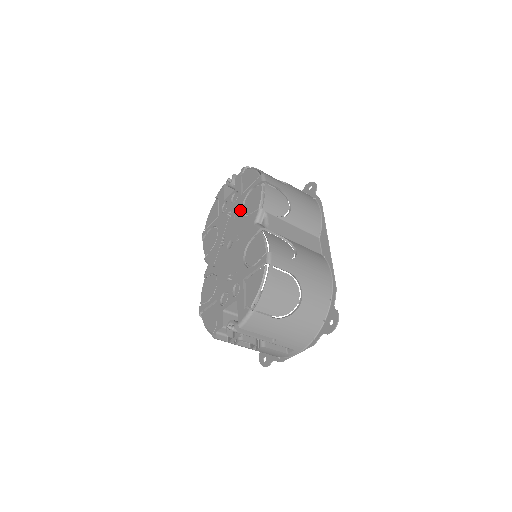
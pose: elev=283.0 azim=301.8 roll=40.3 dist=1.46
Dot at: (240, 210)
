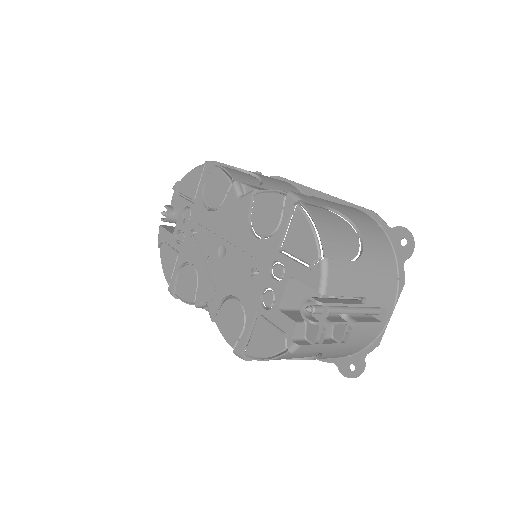
Dot at: (206, 213)
